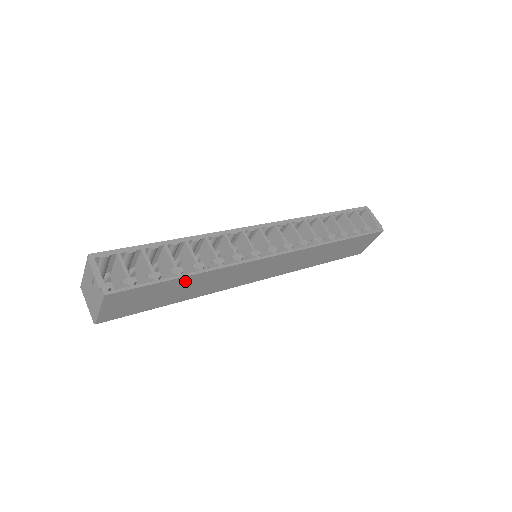
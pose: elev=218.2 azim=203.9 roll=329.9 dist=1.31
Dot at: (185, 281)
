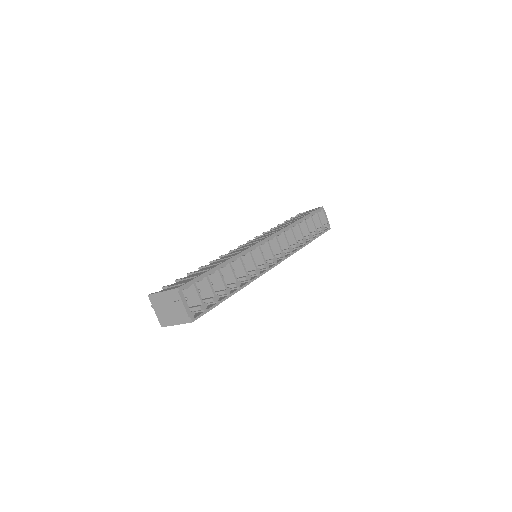
Dot at: occluded
